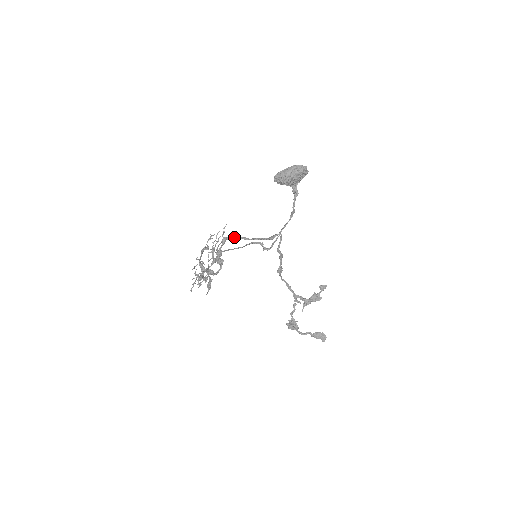
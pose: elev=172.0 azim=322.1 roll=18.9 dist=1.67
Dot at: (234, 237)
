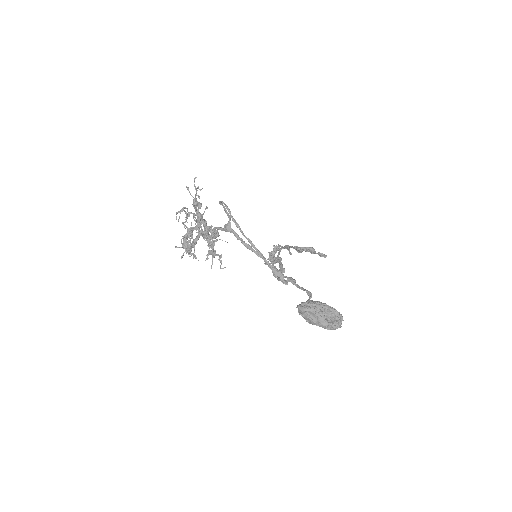
Dot at: (239, 239)
